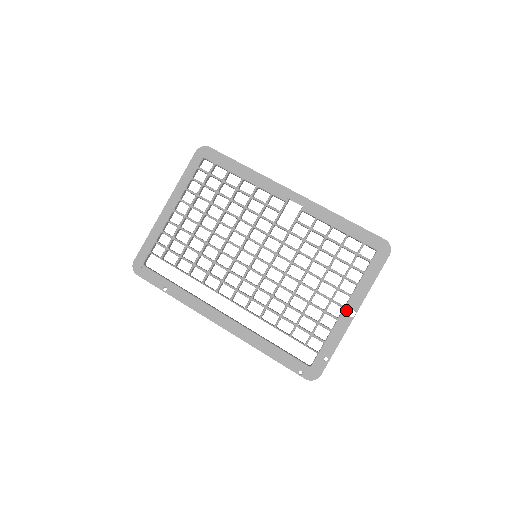
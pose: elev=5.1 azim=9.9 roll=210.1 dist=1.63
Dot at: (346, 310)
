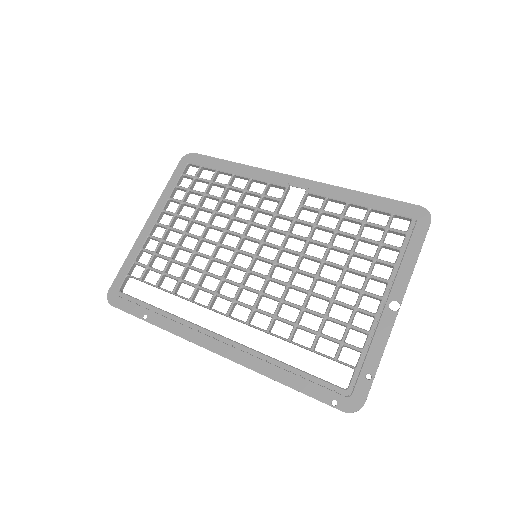
Dot at: (385, 302)
